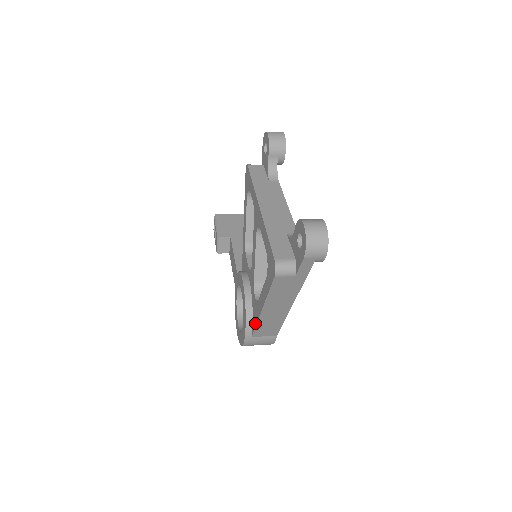
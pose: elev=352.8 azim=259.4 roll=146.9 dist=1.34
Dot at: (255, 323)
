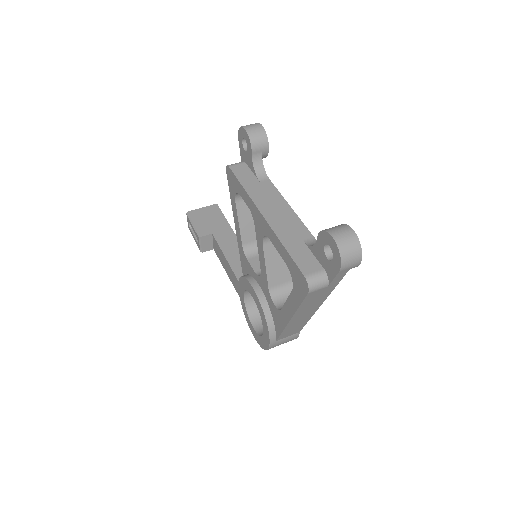
Dot at: (280, 330)
